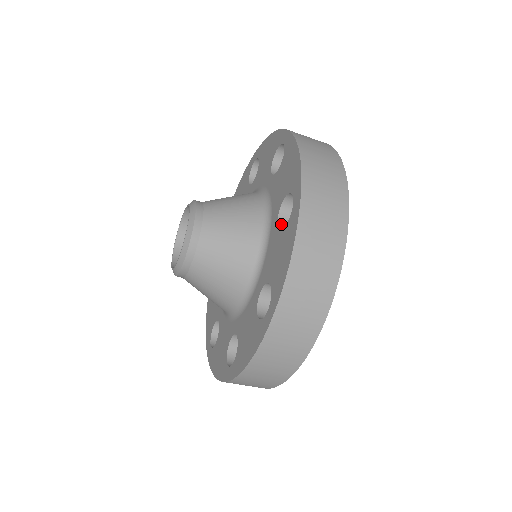
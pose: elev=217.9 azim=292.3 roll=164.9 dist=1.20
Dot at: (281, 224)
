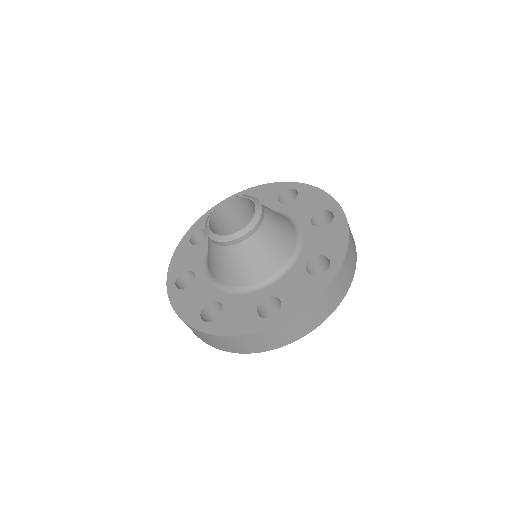
Dot at: (307, 268)
